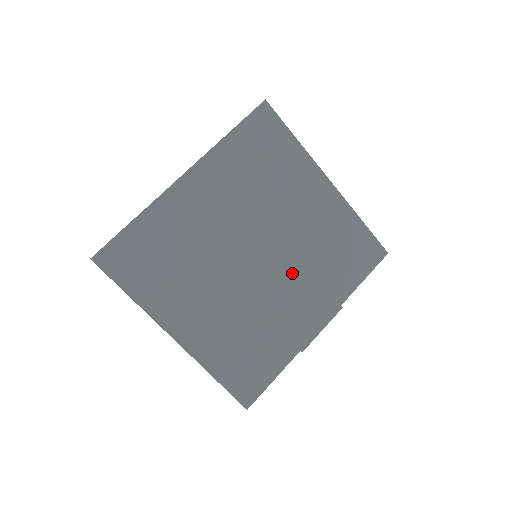
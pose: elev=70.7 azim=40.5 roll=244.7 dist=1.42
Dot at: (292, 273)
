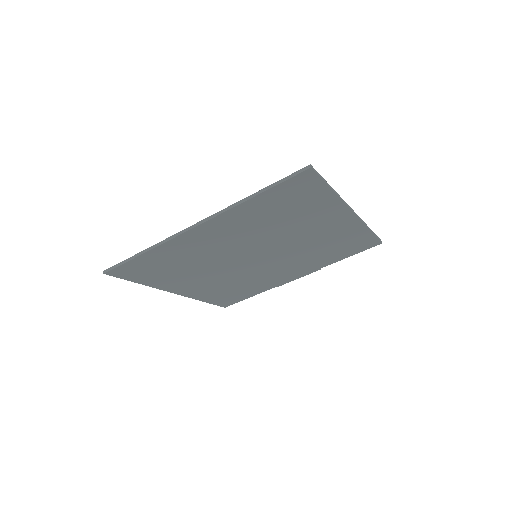
Dot at: (285, 261)
